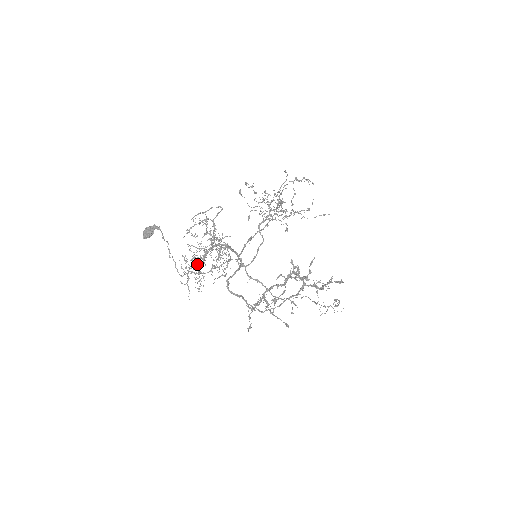
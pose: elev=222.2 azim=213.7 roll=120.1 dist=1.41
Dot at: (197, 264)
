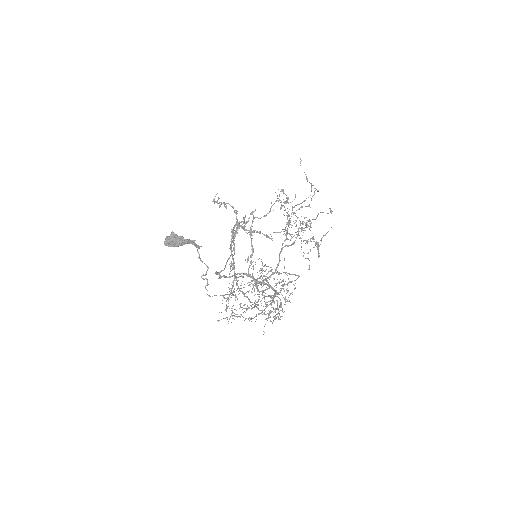
Dot at: occluded
